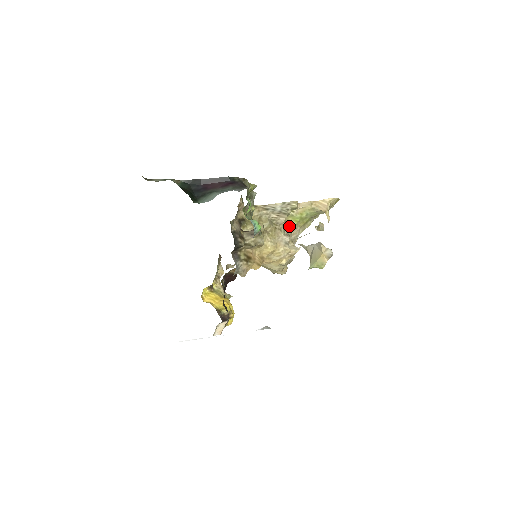
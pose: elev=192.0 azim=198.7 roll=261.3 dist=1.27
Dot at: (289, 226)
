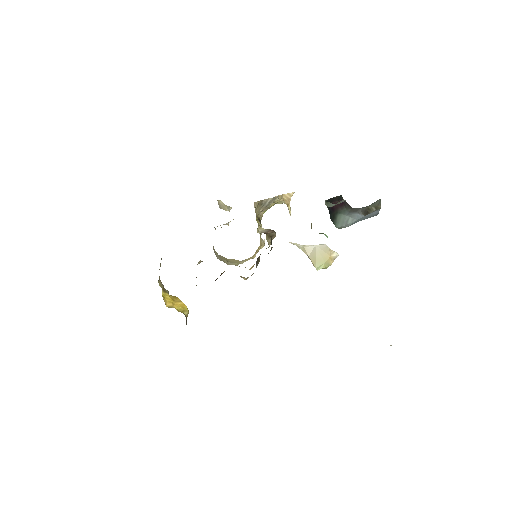
Dot at: occluded
